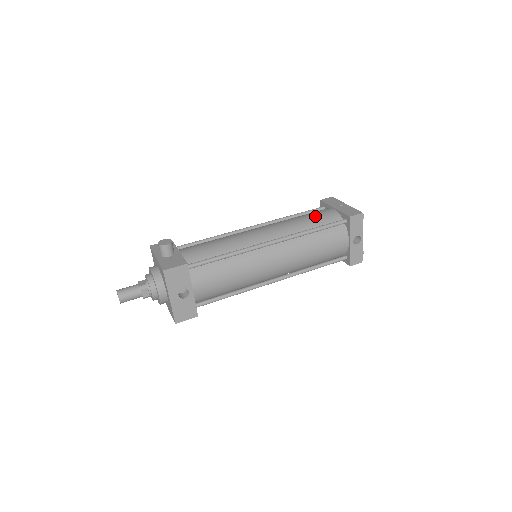
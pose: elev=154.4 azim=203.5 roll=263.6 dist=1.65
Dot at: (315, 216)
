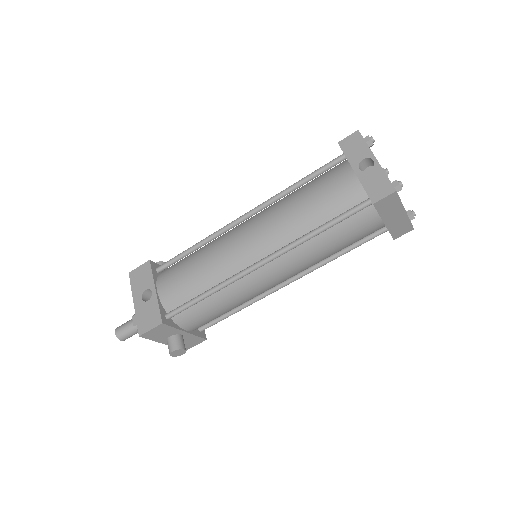
Dot at: occluded
